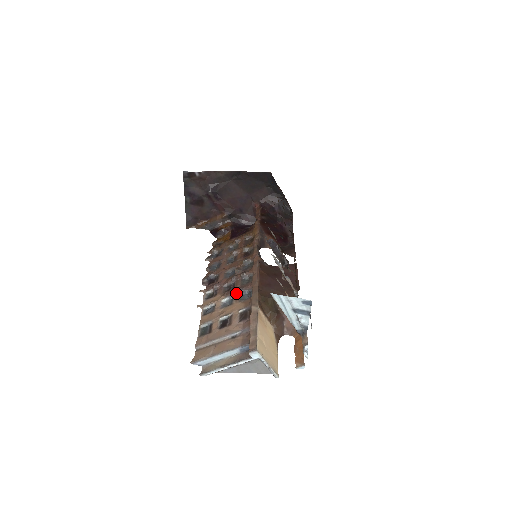
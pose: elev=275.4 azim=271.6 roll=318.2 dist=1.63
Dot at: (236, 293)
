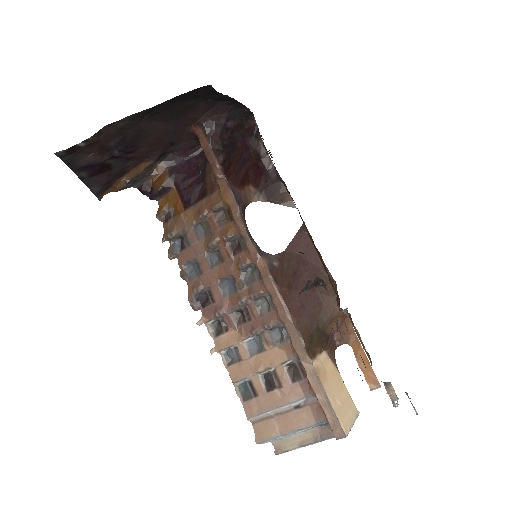
Dot at: (261, 332)
